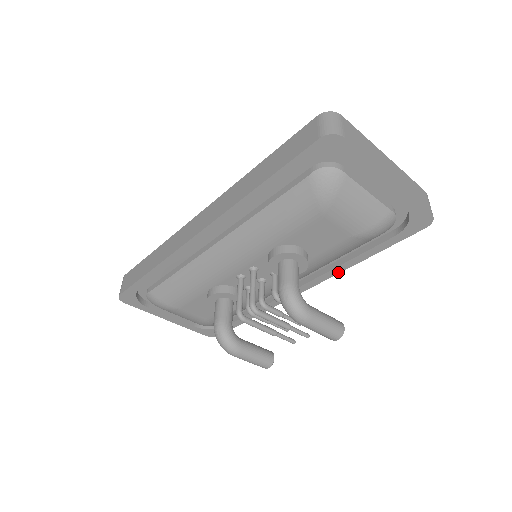
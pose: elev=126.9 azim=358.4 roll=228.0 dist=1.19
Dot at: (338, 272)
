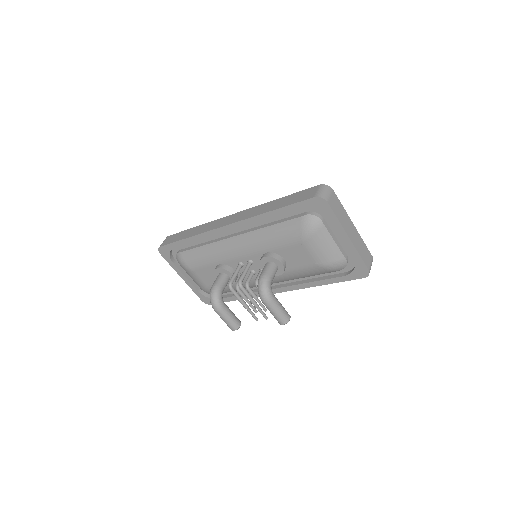
Dot at: (303, 287)
